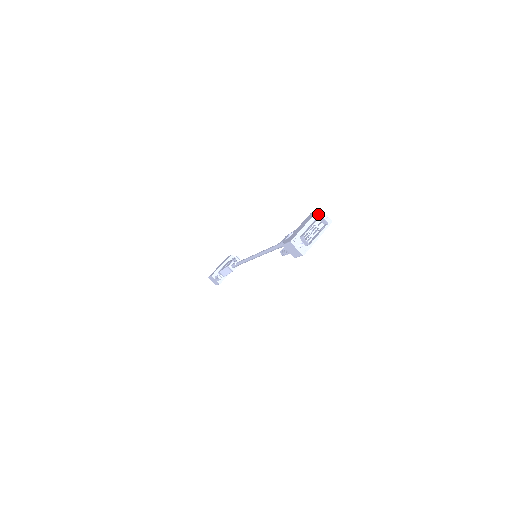
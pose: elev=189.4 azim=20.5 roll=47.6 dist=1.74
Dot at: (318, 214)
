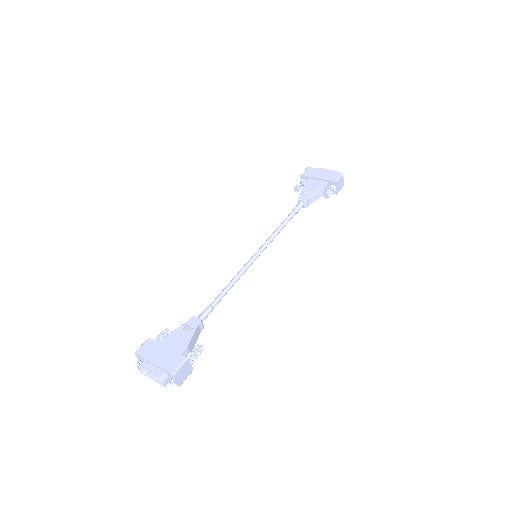
Dot at: (169, 374)
